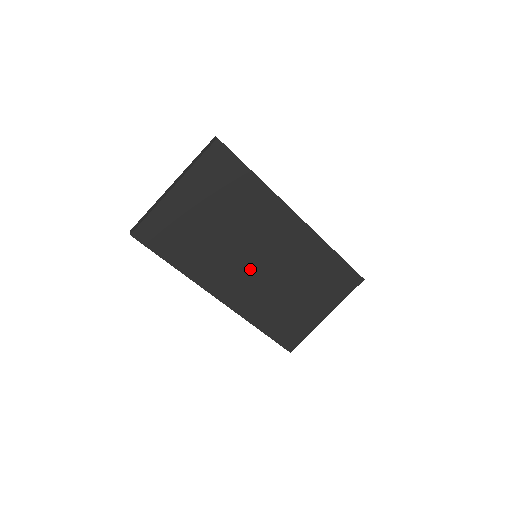
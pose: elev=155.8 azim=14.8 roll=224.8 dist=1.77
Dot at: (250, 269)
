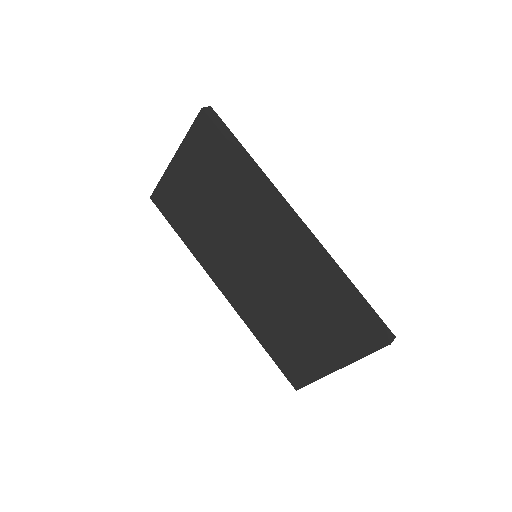
Dot at: (245, 268)
